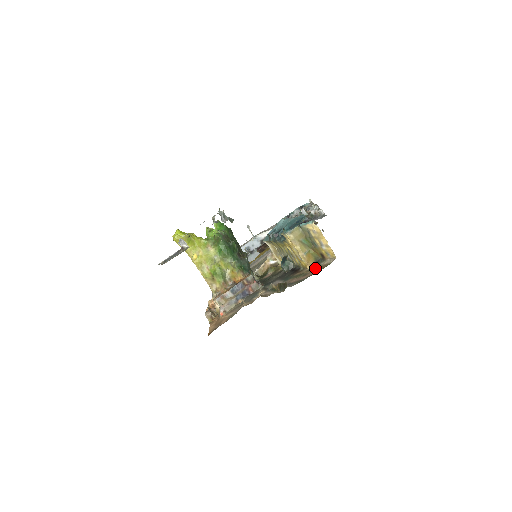
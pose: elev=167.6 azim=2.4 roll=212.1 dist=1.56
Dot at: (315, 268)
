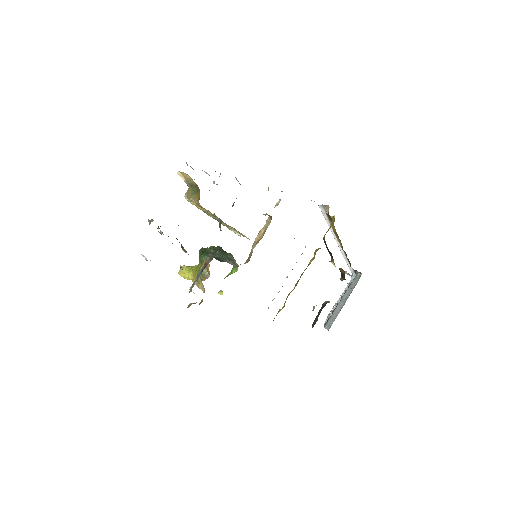
Dot at: occluded
